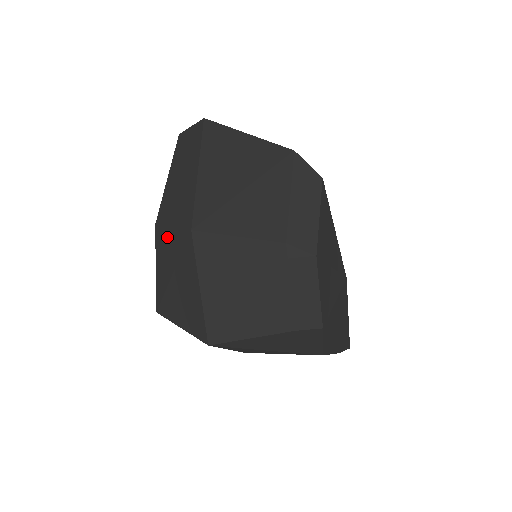
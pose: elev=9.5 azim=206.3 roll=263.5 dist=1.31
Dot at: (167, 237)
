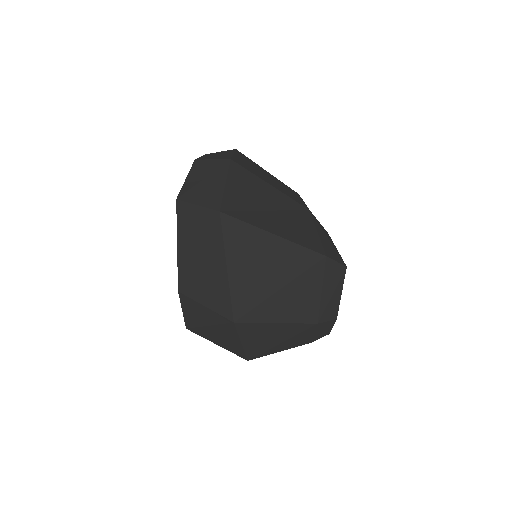
Dot at: (198, 307)
